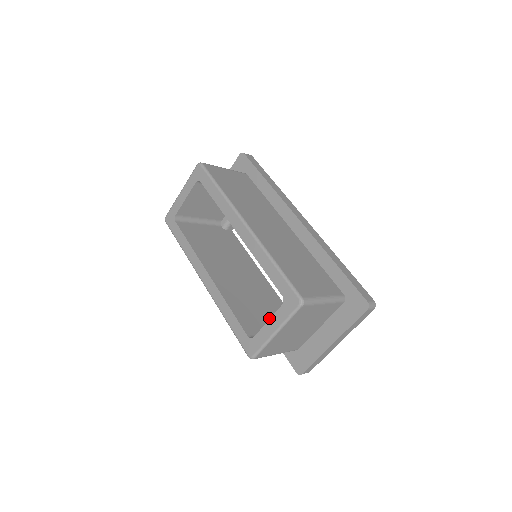
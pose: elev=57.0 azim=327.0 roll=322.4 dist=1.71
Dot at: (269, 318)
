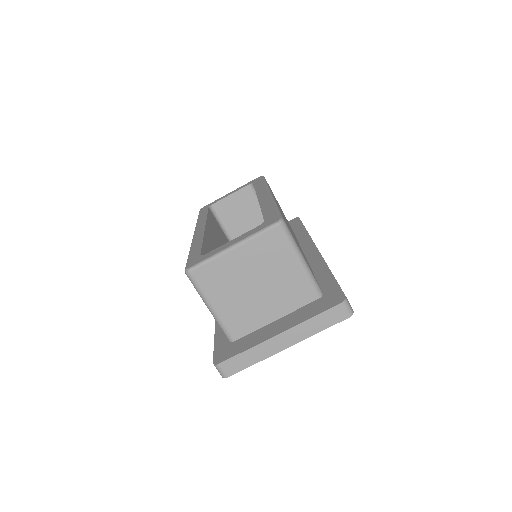
Dot at: occluded
